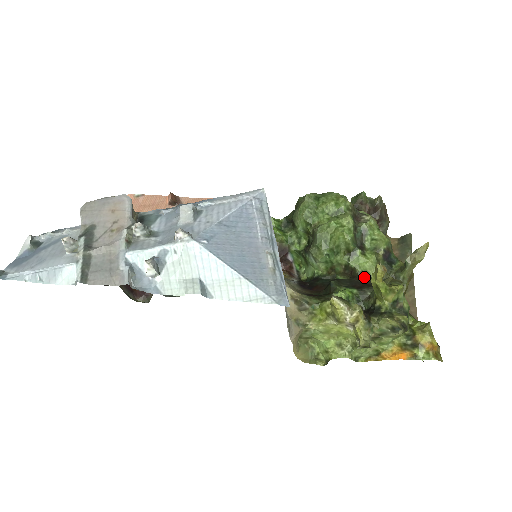
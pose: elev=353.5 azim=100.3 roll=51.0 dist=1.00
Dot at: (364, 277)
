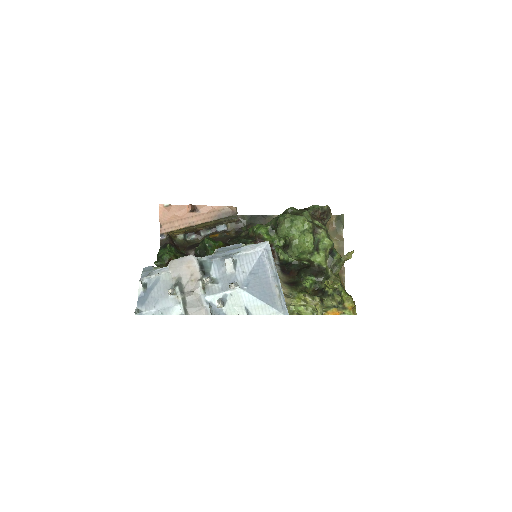
Dot at: (318, 266)
